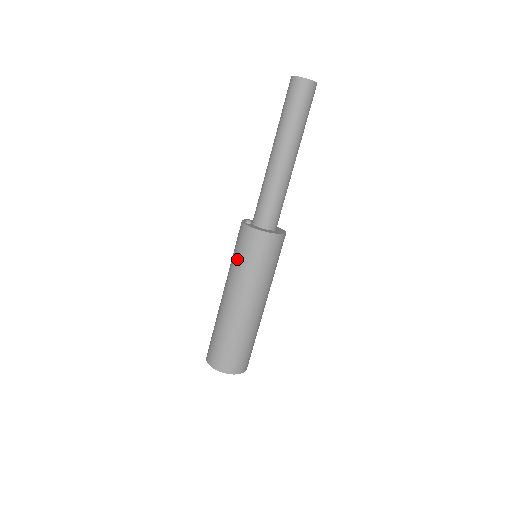
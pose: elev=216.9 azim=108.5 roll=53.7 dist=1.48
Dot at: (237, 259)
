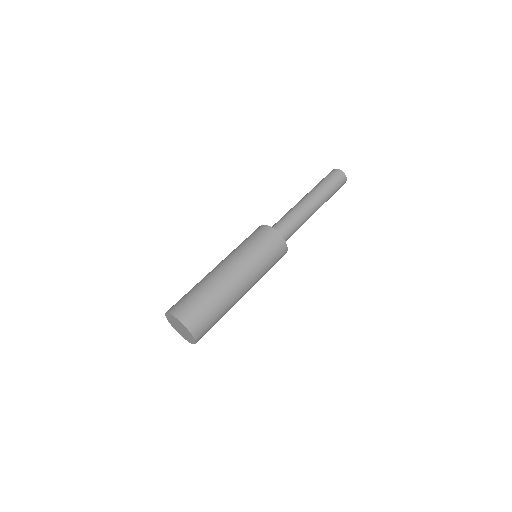
Dot at: (248, 243)
